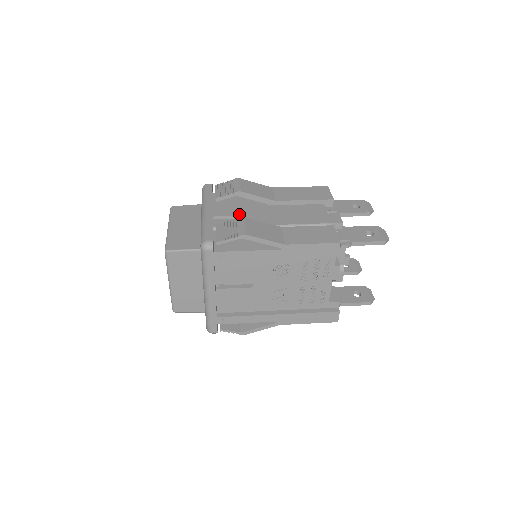
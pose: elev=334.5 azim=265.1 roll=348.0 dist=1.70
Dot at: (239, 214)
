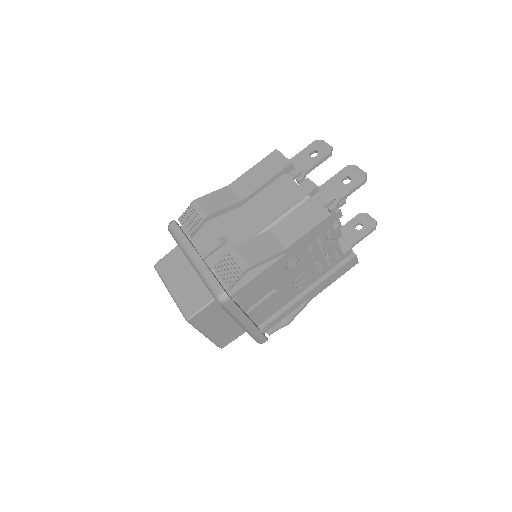
Dot at: (222, 239)
